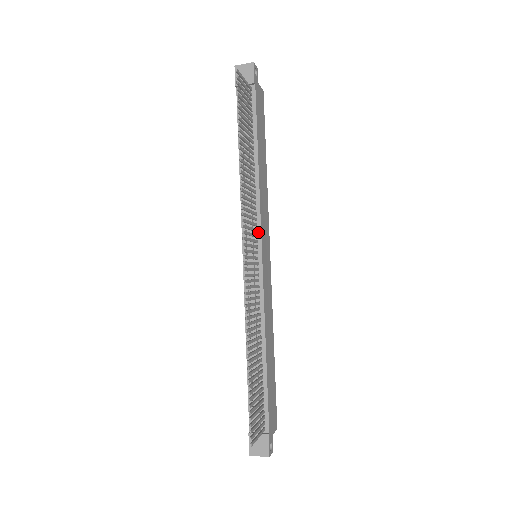
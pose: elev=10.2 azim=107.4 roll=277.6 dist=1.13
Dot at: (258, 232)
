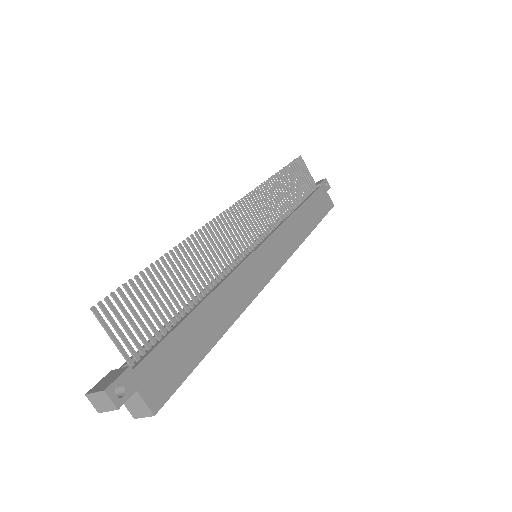
Dot at: (267, 236)
